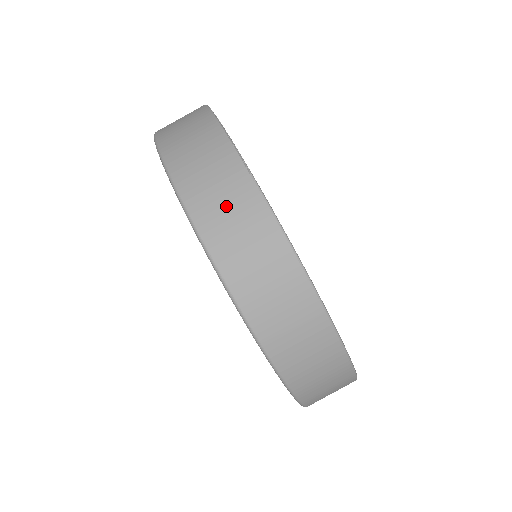
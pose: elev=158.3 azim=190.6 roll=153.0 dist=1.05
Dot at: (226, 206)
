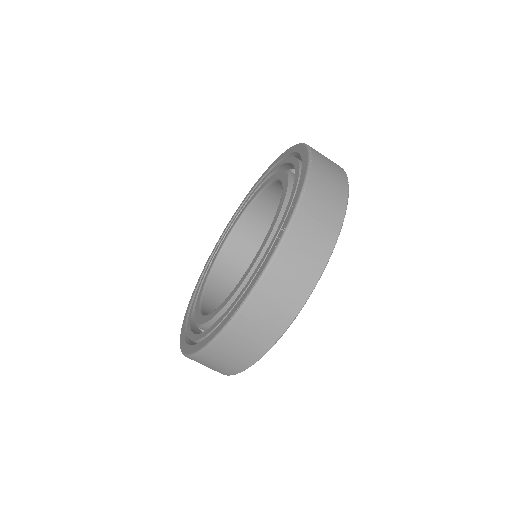
Dot at: (244, 343)
